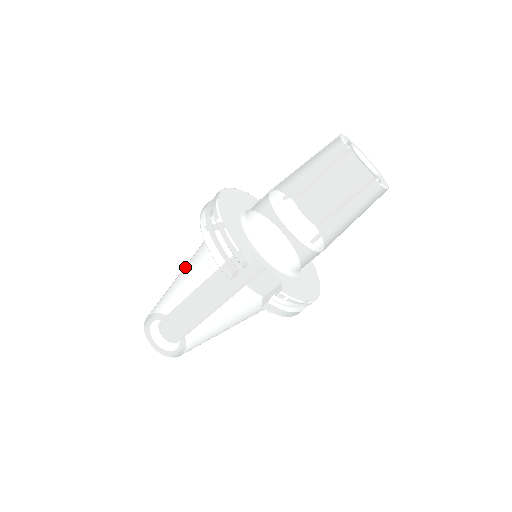
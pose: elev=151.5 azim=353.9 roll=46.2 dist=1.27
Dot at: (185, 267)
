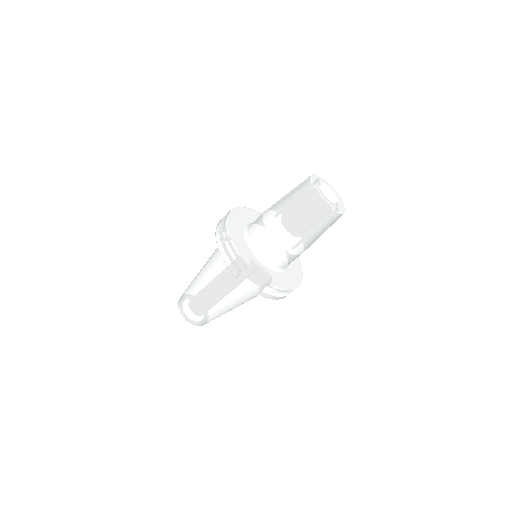
Dot at: (206, 264)
